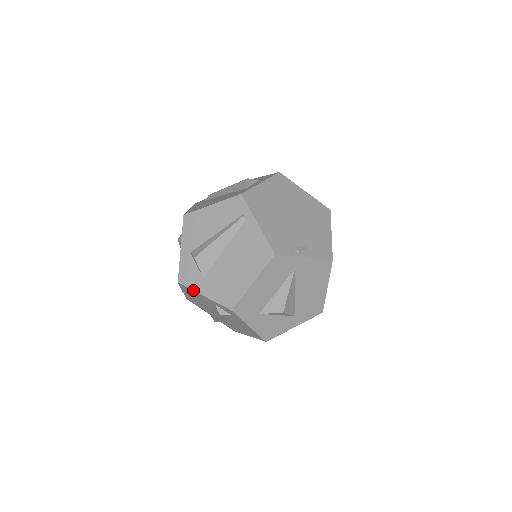
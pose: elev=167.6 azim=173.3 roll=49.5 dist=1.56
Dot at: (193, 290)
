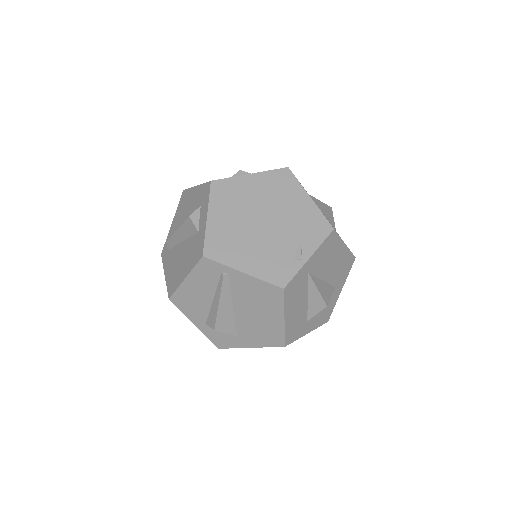
Dot at: occluded
